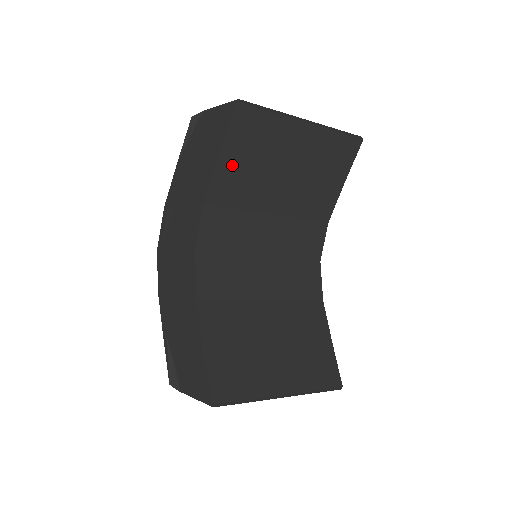
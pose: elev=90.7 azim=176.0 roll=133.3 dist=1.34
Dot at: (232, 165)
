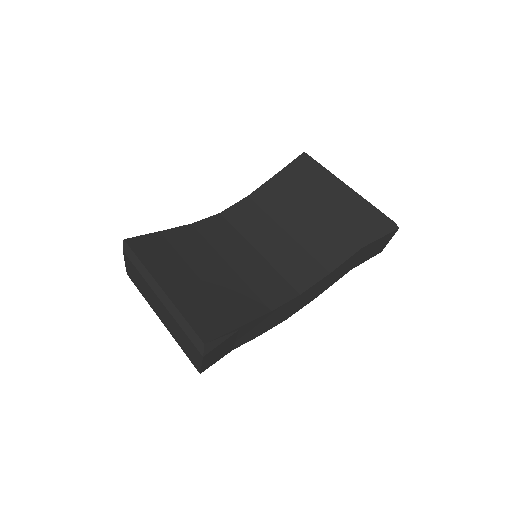
Dot at: (280, 184)
